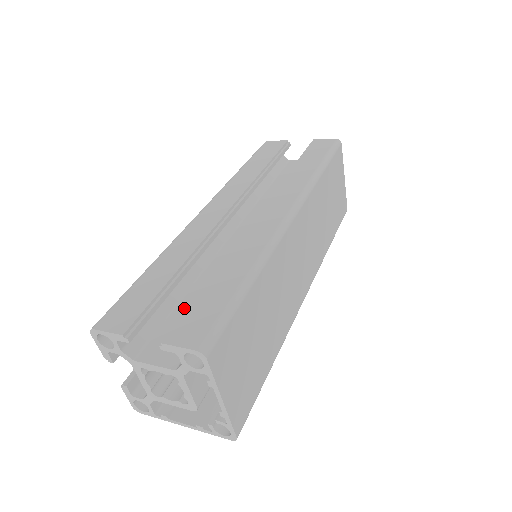
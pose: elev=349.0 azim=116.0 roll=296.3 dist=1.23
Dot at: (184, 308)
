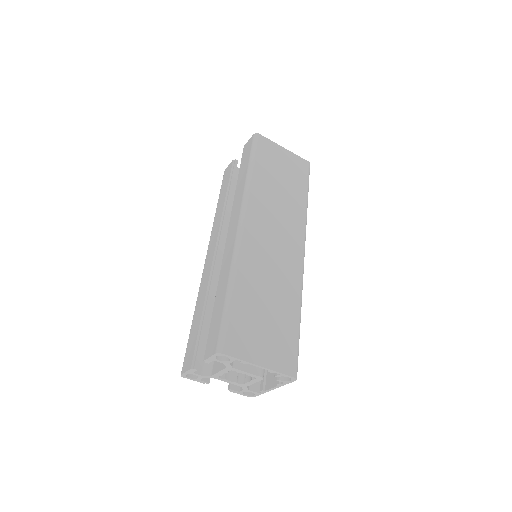
Dot at: occluded
